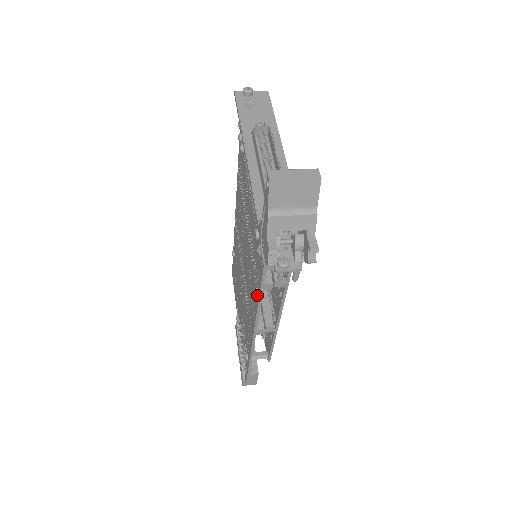
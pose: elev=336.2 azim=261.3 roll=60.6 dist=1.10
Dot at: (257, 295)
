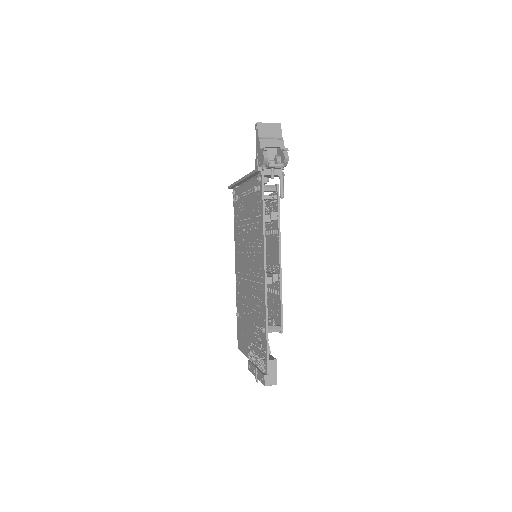
Dot at: (262, 228)
